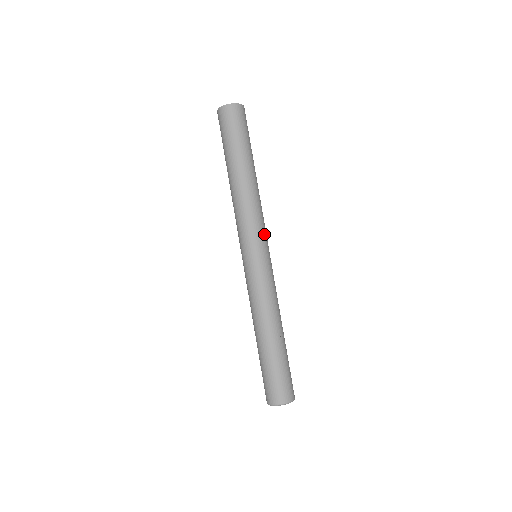
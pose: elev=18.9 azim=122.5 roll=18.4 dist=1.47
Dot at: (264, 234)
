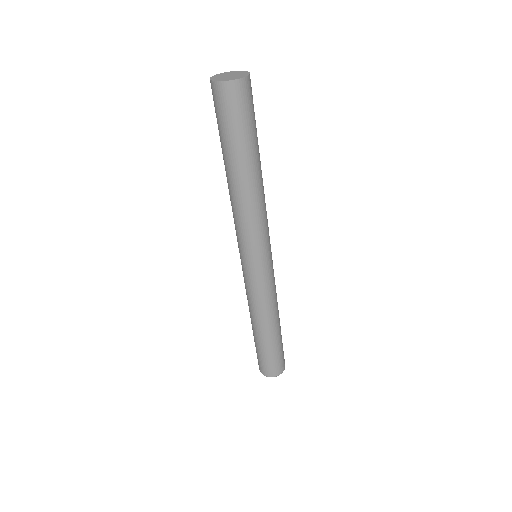
Dot at: (269, 237)
